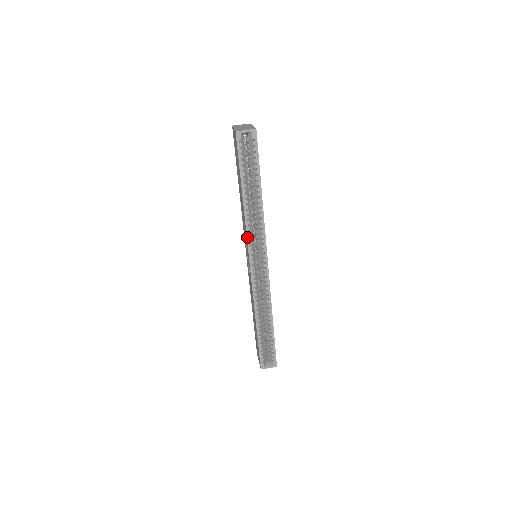
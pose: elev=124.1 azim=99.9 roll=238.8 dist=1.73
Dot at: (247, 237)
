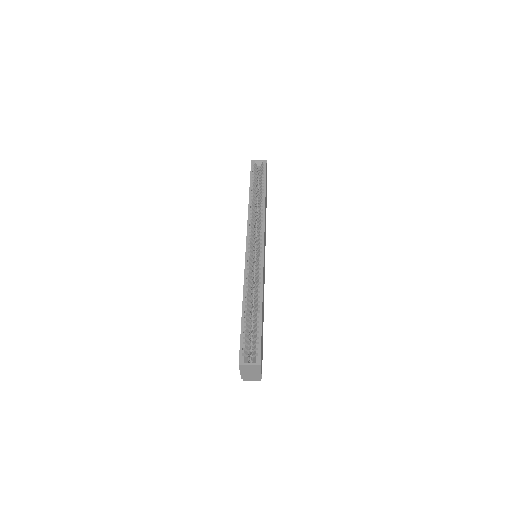
Dot at: (248, 222)
